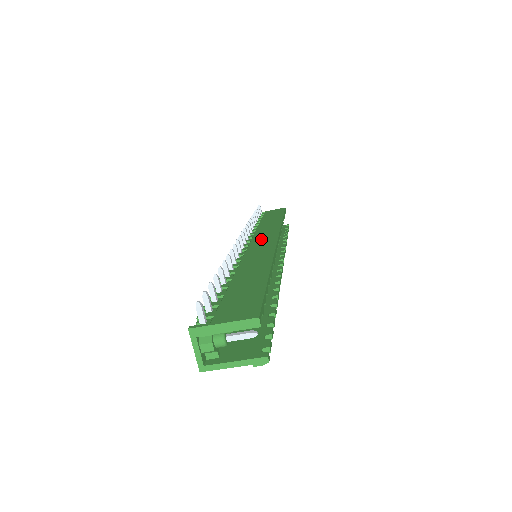
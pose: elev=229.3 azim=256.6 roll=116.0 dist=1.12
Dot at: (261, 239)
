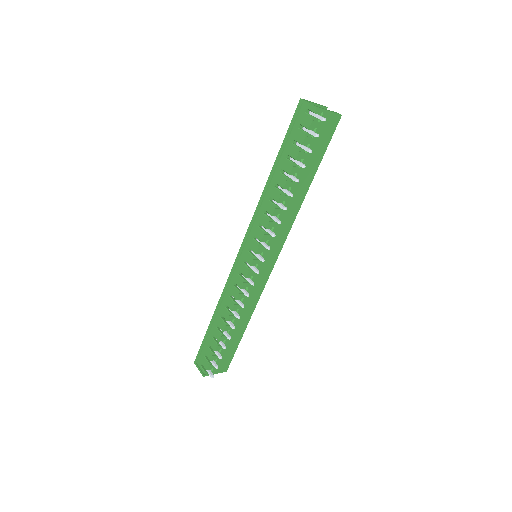
Dot at: (269, 255)
